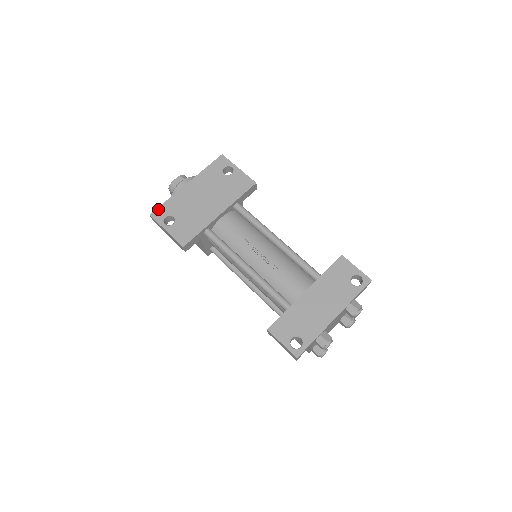
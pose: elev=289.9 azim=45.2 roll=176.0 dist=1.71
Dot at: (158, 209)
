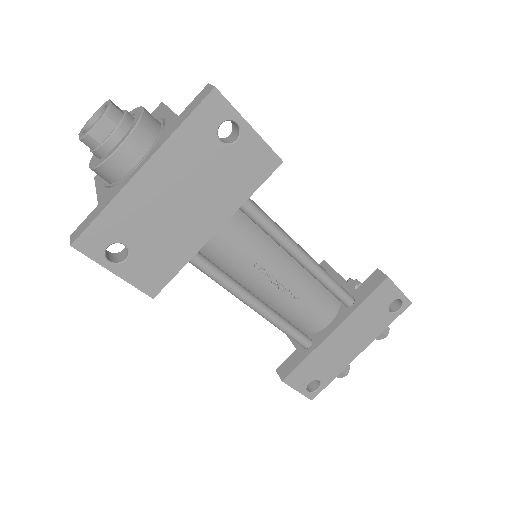
Dot at: (87, 232)
